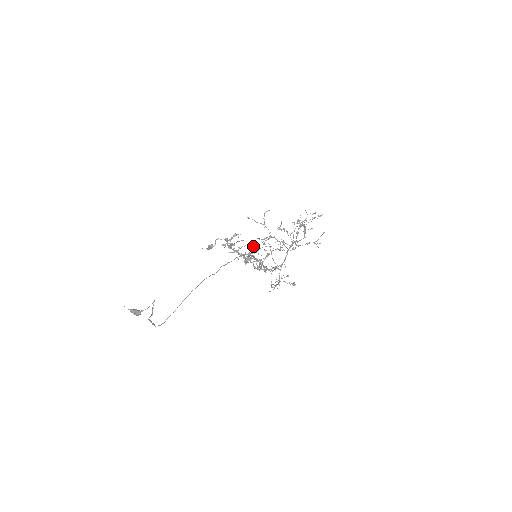
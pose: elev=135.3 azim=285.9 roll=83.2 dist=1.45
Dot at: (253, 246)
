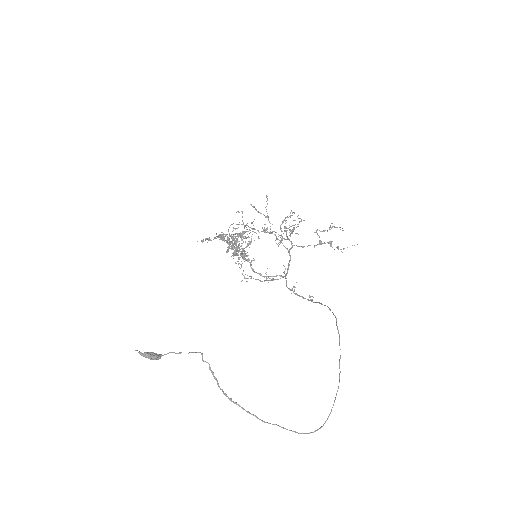
Dot at: (245, 237)
